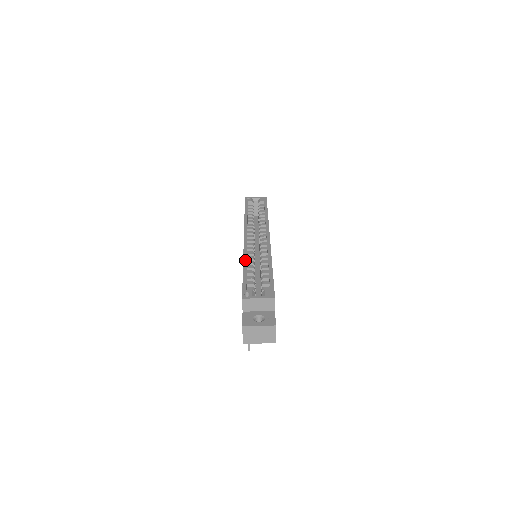
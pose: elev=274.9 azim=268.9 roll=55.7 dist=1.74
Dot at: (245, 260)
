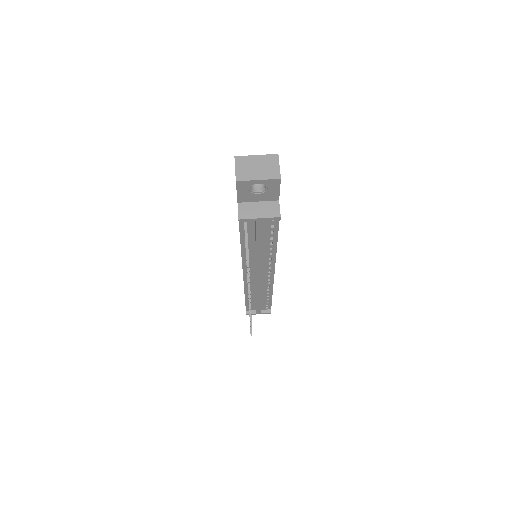
Dot at: occluded
